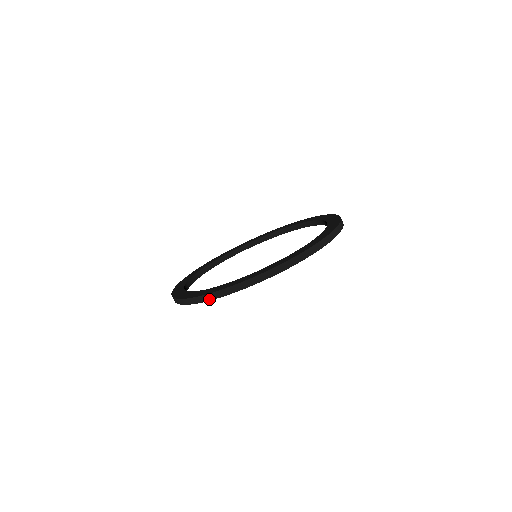
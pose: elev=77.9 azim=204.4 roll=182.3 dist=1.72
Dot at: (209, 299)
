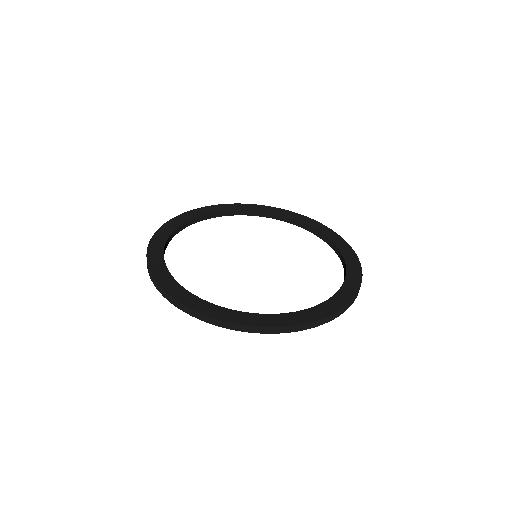
Dot at: (152, 280)
